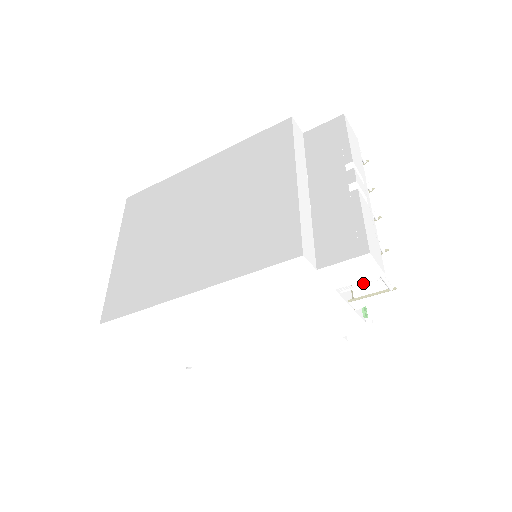
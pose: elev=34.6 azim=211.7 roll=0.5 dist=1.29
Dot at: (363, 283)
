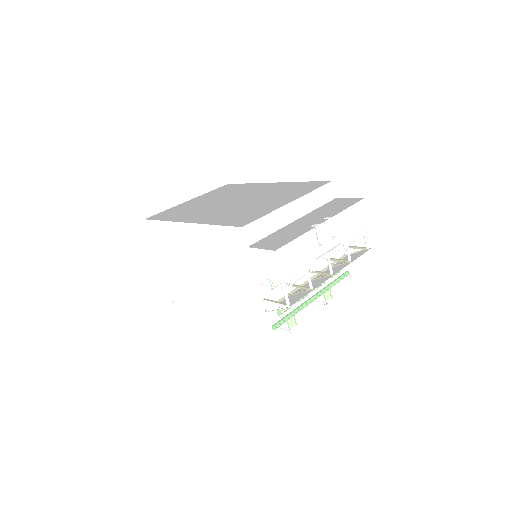
Dot at: occluded
